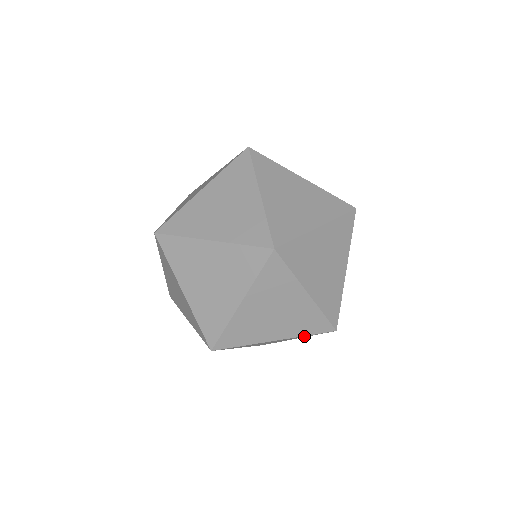
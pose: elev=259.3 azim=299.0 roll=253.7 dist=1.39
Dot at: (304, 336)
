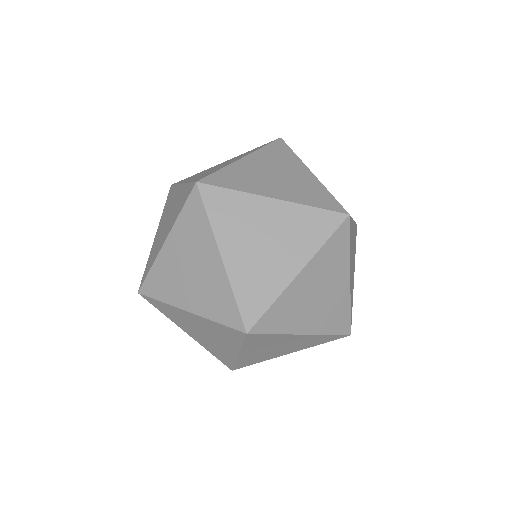
Dot at: (333, 253)
